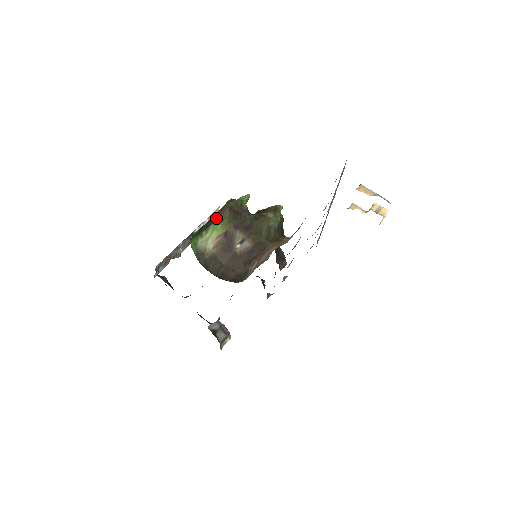
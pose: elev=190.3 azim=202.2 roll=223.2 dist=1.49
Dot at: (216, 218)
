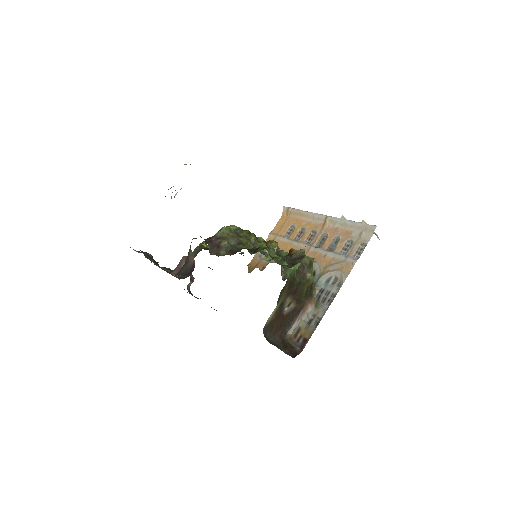
Dot at: (280, 298)
